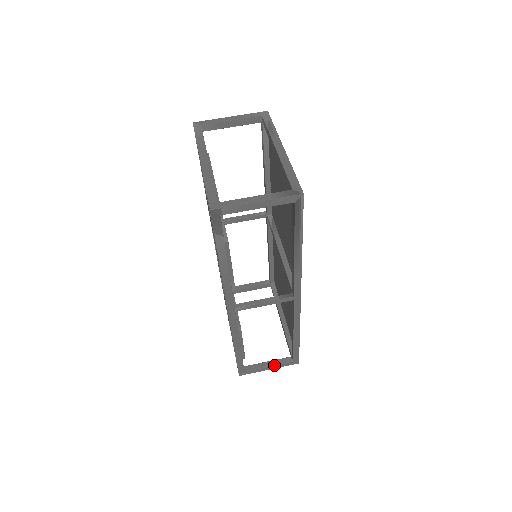
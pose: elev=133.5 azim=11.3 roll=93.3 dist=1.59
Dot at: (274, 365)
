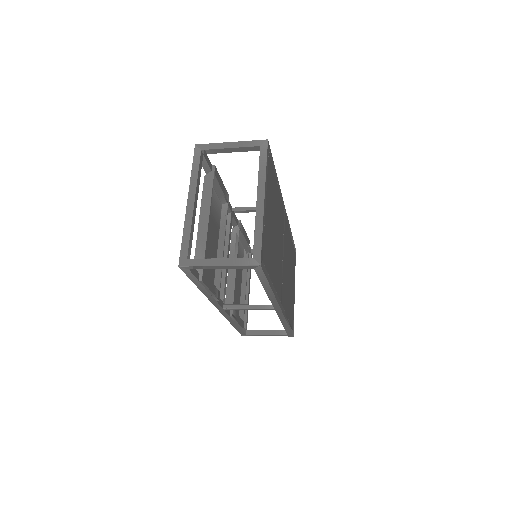
Dot at: (271, 334)
